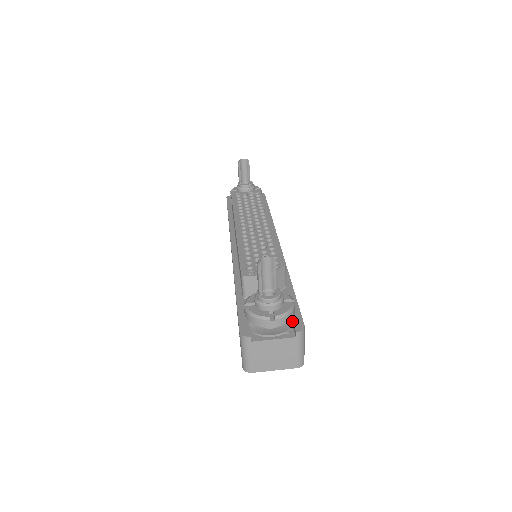
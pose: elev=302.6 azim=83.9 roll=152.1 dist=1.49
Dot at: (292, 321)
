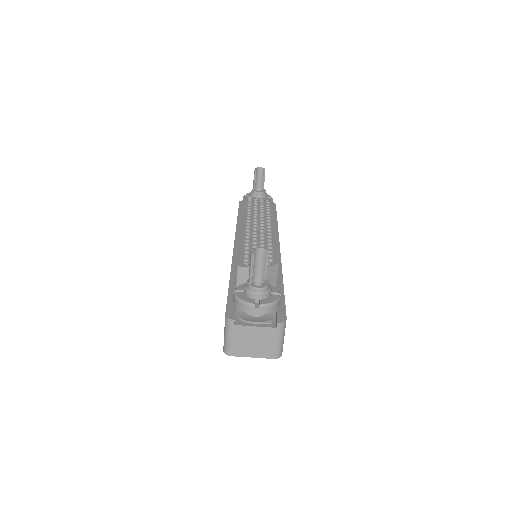
Dot at: (276, 313)
